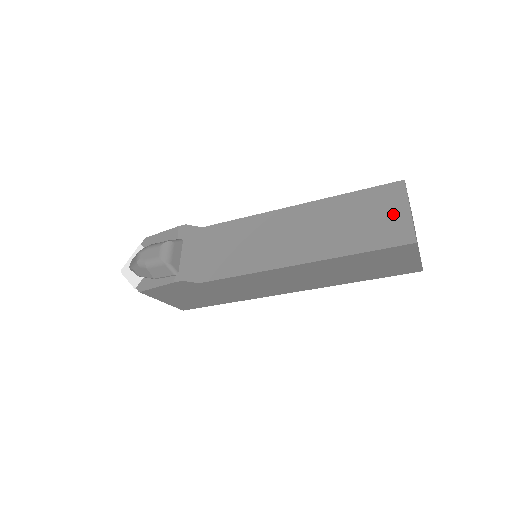
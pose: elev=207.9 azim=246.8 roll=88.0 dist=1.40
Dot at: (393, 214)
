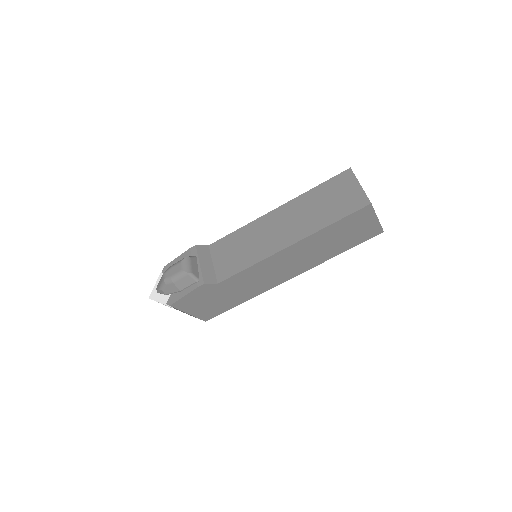
Dot at: (349, 191)
